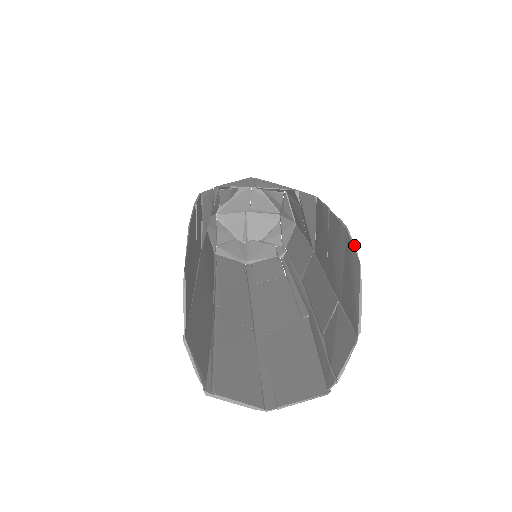
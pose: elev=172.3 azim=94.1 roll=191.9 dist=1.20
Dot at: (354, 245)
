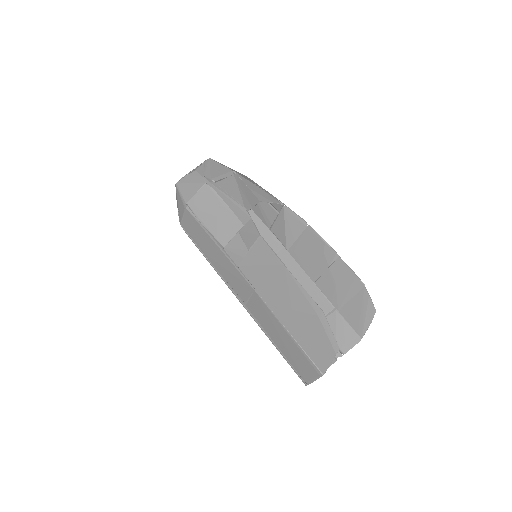
Dot at: occluded
